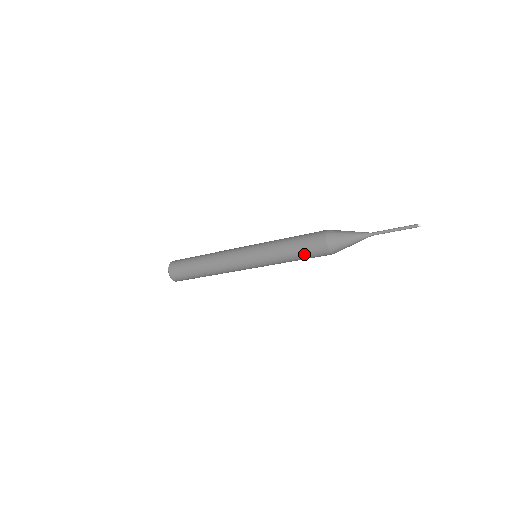
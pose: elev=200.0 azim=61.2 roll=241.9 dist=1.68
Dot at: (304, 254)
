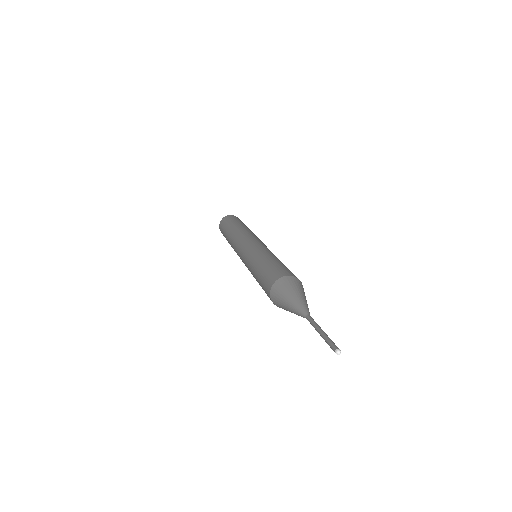
Dot at: occluded
